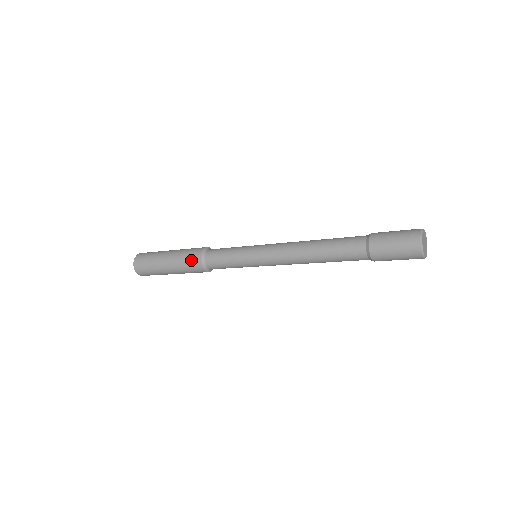
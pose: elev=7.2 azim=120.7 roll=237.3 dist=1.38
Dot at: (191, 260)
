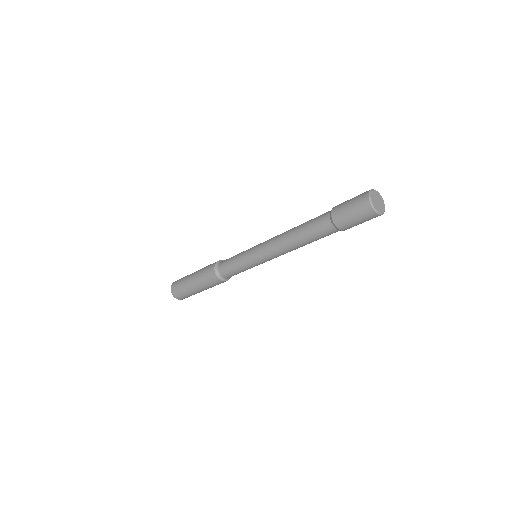
Dot at: (213, 281)
